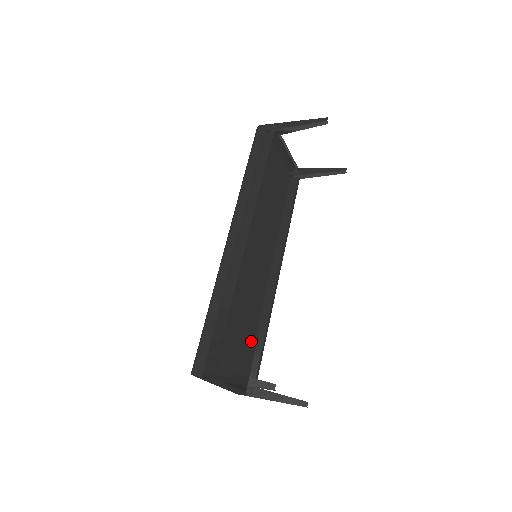
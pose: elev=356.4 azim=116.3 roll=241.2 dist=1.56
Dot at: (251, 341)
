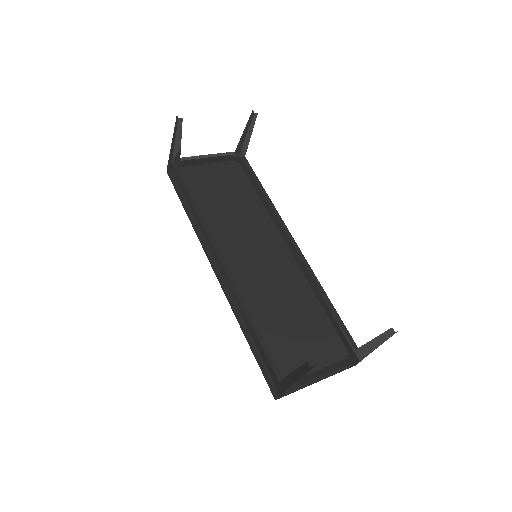
Dot at: (321, 317)
